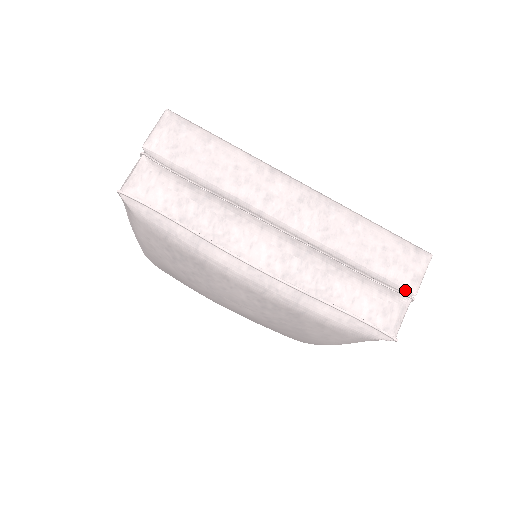
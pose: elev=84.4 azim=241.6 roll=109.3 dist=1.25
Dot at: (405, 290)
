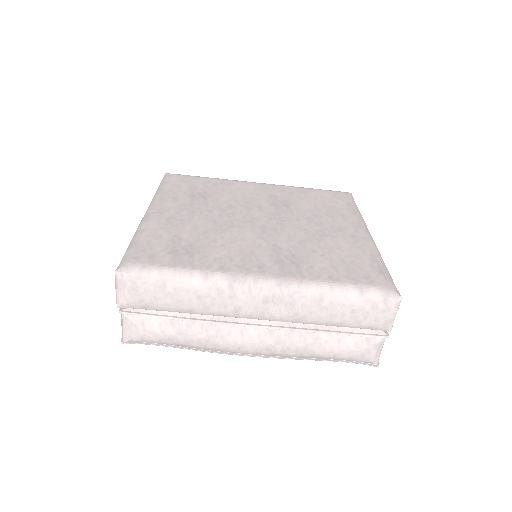
Dot at: (380, 330)
